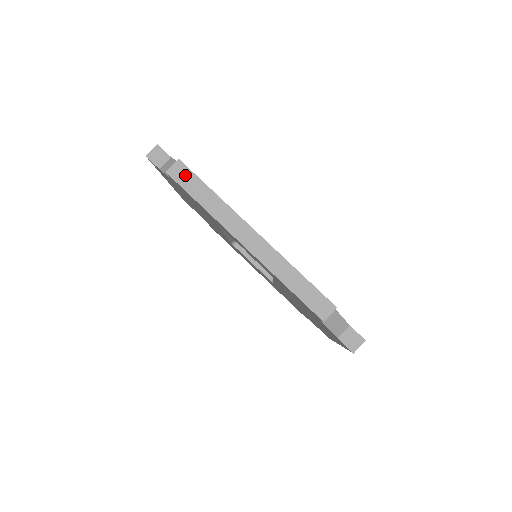
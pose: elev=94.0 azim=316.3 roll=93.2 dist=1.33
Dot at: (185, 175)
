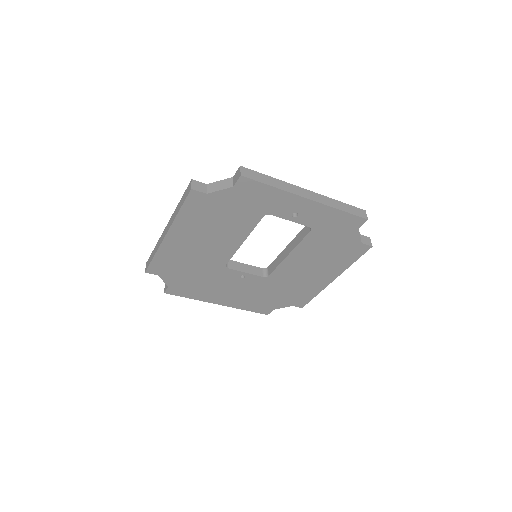
Dot at: (251, 173)
